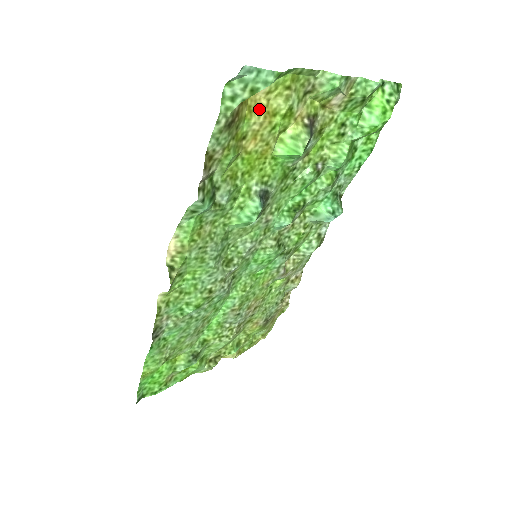
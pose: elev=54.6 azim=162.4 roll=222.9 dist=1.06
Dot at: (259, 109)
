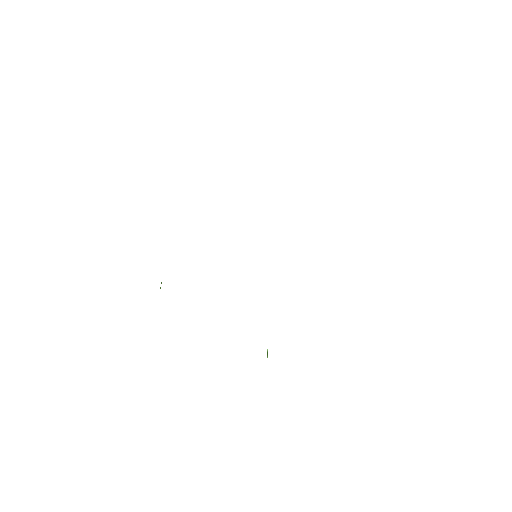
Dot at: occluded
